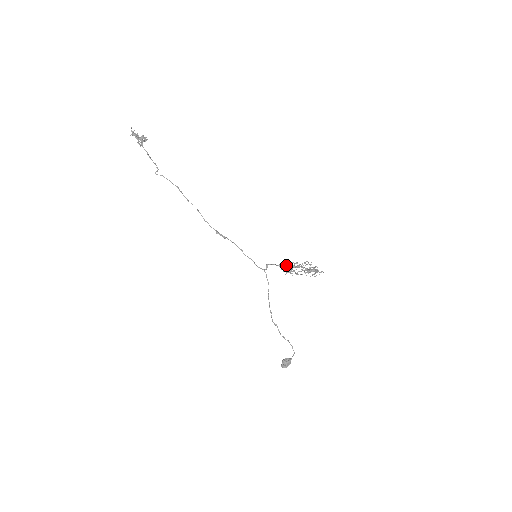
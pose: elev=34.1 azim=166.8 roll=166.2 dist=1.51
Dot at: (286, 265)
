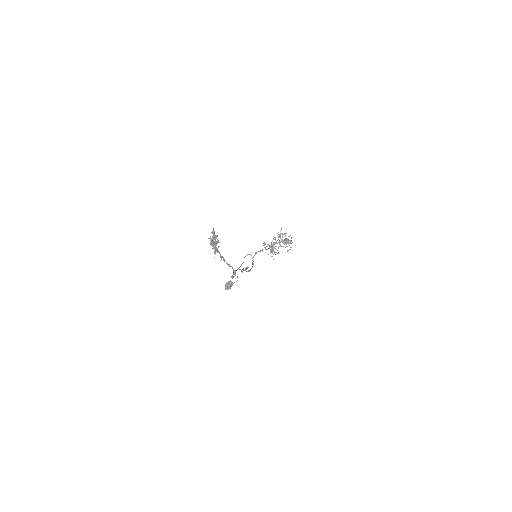
Dot at: (271, 247)
